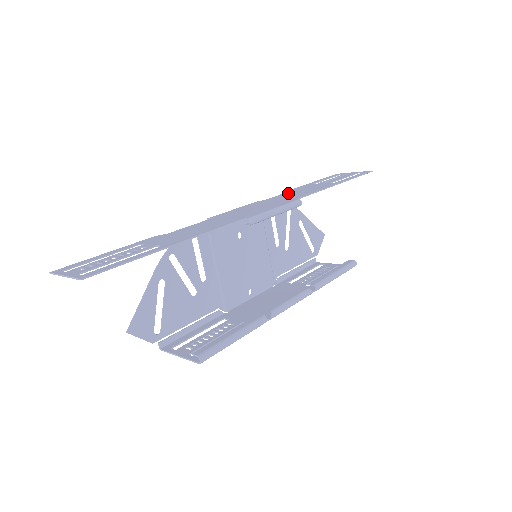
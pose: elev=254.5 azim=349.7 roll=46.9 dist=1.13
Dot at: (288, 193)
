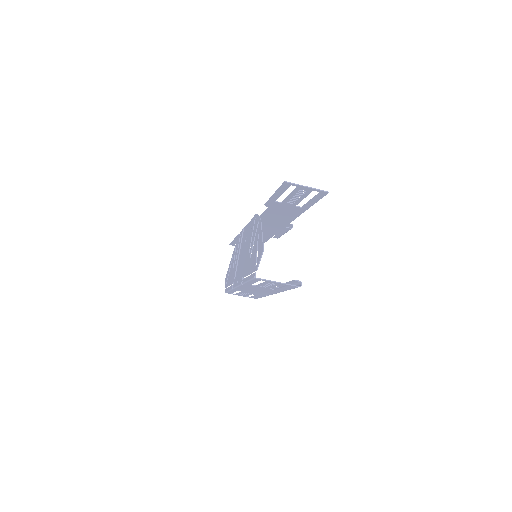
Dot at: occluded
